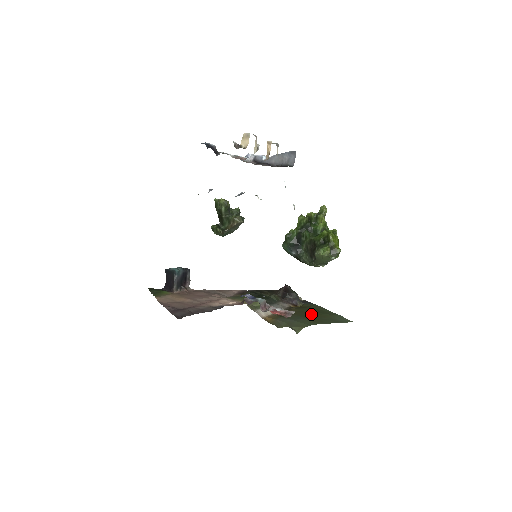
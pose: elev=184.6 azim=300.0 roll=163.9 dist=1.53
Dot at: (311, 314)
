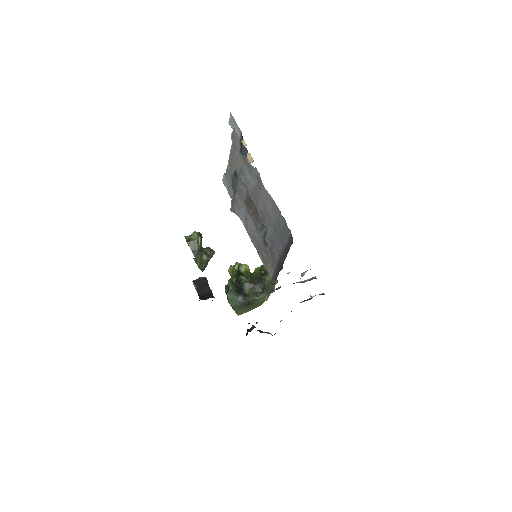
Dot at: occluded
